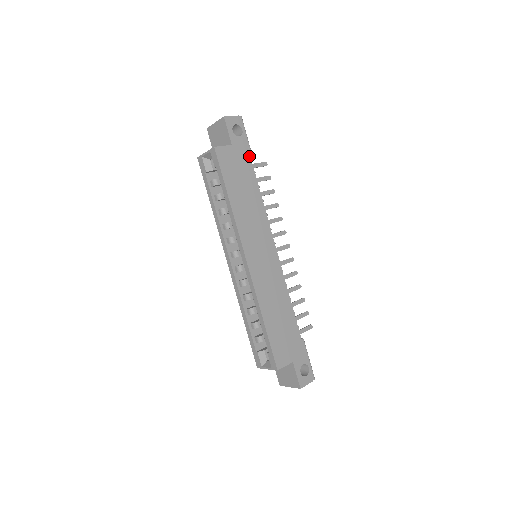
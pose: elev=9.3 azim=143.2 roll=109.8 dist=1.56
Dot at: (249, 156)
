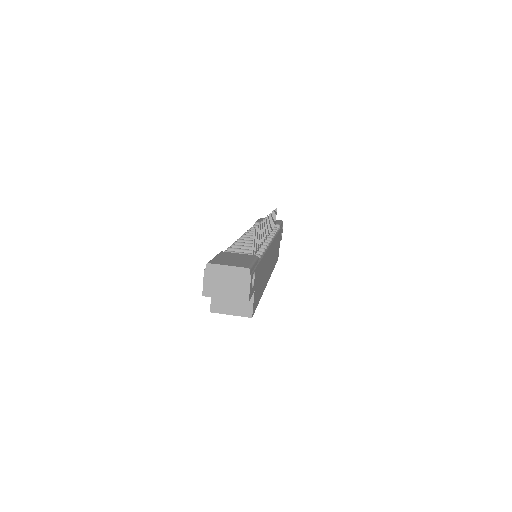
Dot at: (259, 265)
